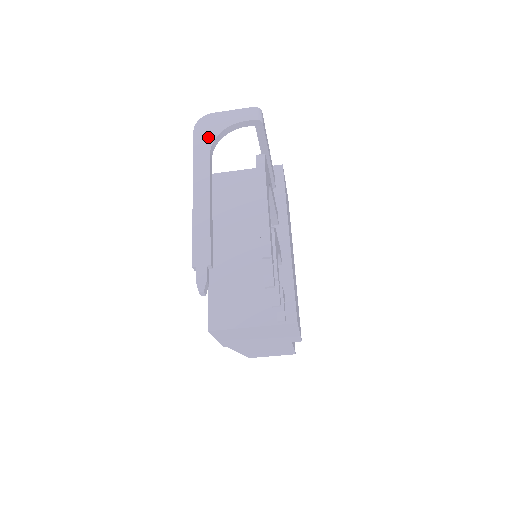
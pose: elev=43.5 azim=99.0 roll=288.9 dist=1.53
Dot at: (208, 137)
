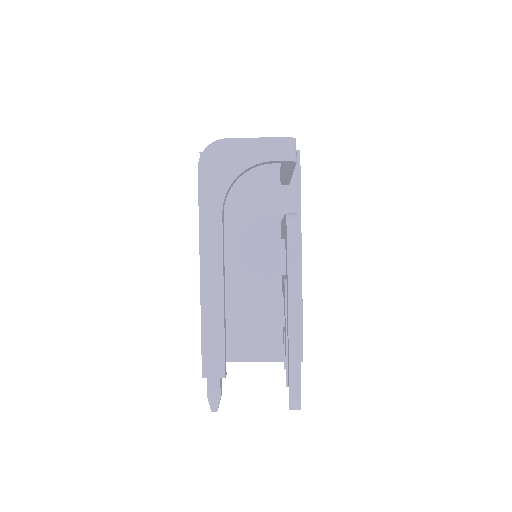
Dot at: (219, 182)
